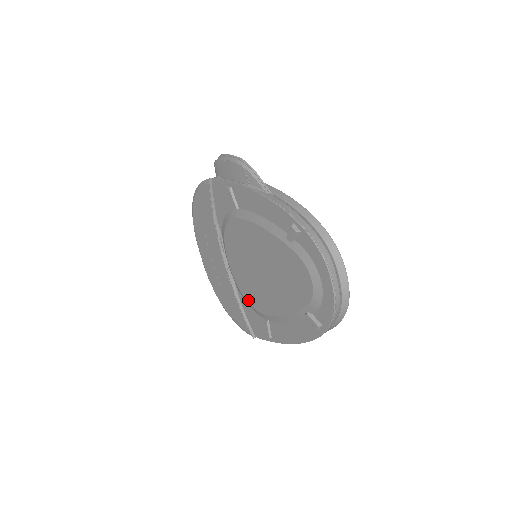
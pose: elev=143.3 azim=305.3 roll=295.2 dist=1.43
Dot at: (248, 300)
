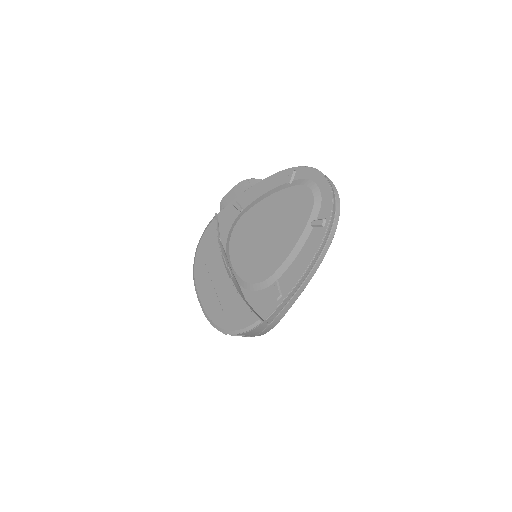
Dot at: (255, 281)
